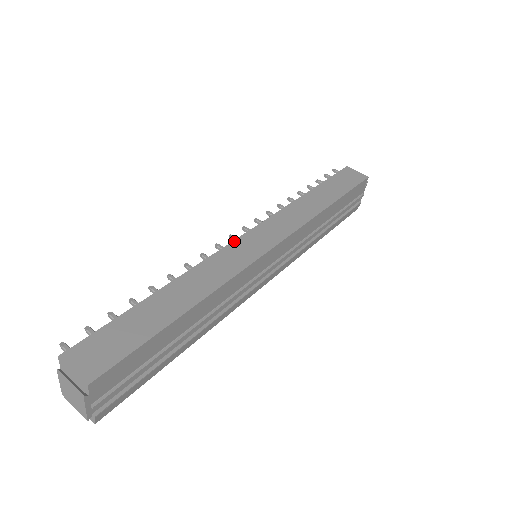
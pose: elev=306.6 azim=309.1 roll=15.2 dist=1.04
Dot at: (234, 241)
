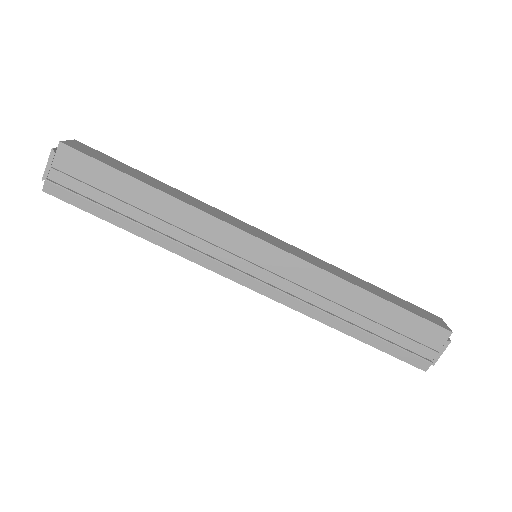
Dot at: occluded
